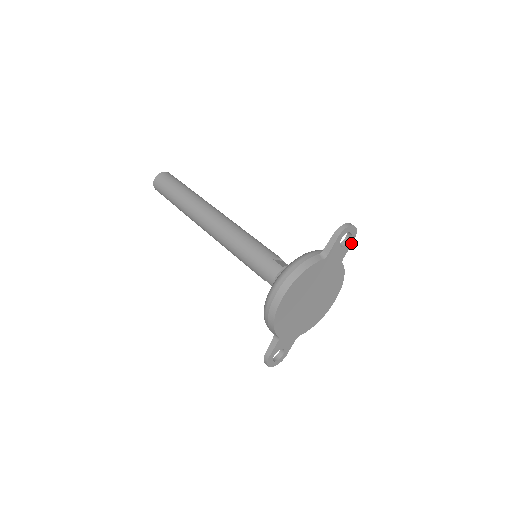
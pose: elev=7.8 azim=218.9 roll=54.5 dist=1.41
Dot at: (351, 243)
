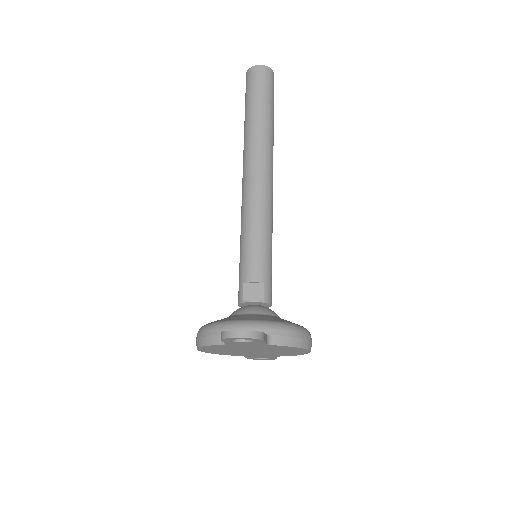
Dot at: (262, 341)
